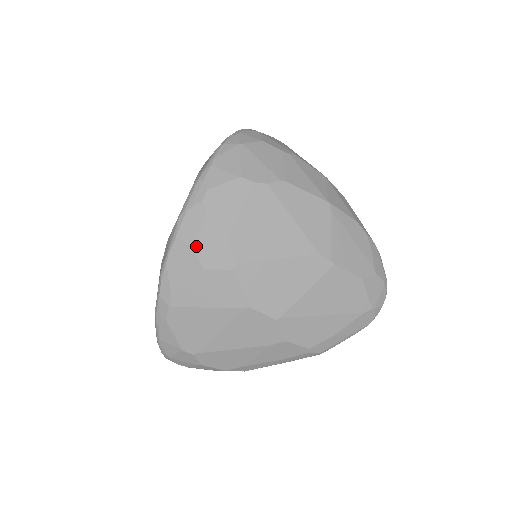
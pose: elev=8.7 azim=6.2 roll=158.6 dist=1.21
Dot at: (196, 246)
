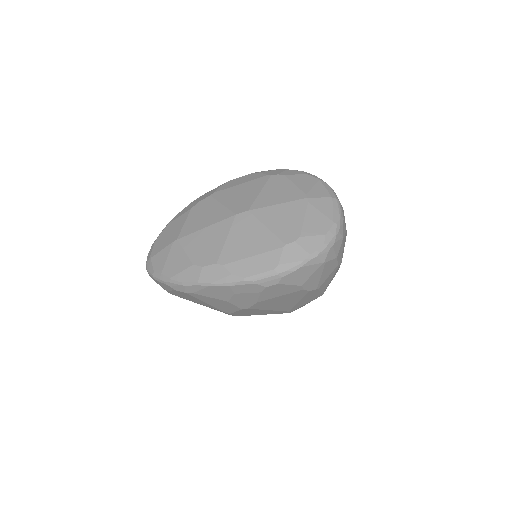
Dot at: (237, 295)
